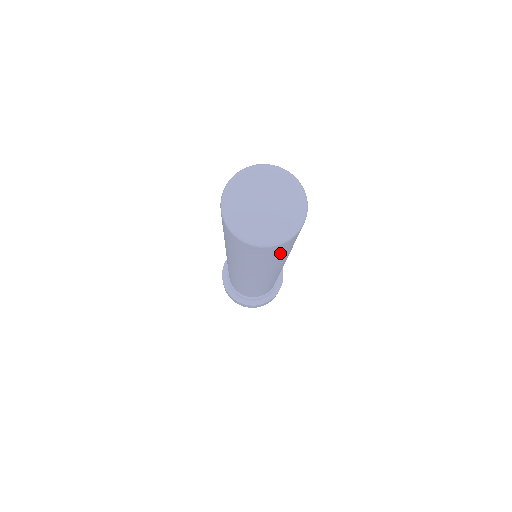
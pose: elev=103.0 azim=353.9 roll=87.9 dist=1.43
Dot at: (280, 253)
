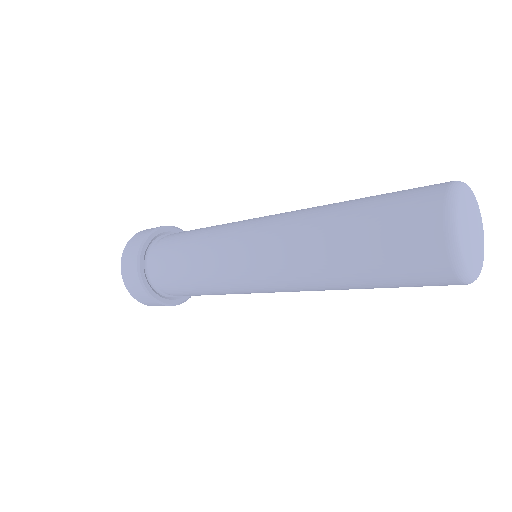
Dot at: occluded
